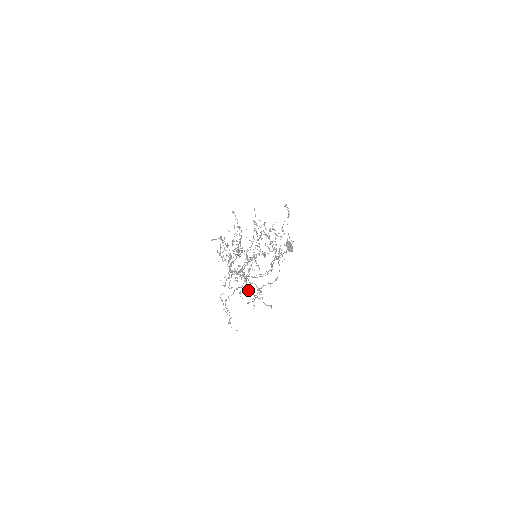
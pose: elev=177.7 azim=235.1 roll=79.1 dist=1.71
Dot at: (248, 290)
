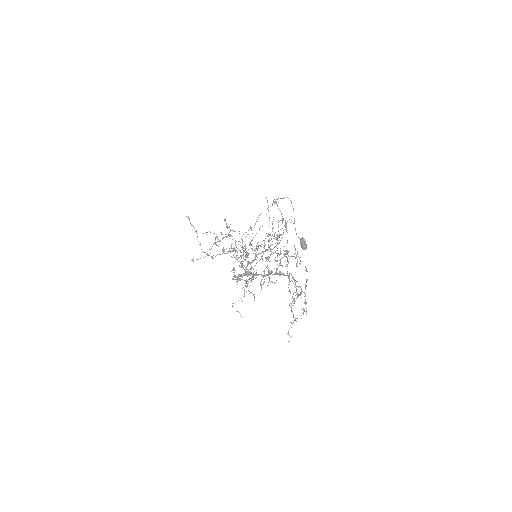
Dot at: (298, 295)
